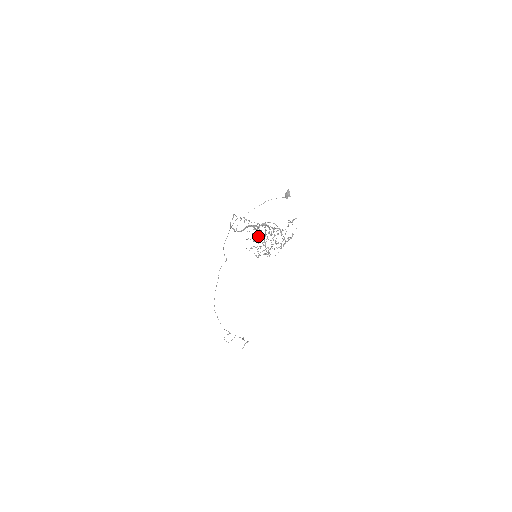
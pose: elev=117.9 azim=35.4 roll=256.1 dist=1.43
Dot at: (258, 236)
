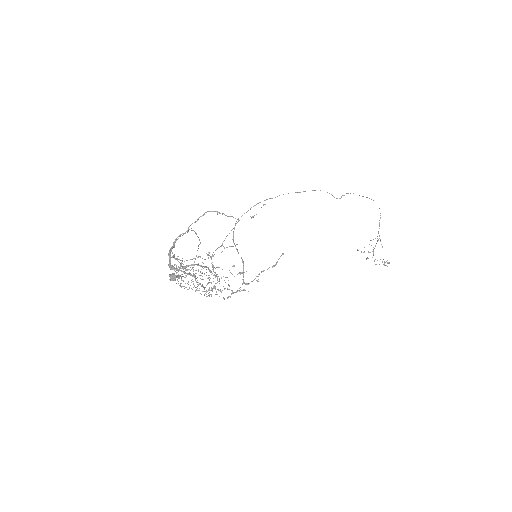
Dot at: (180, 266)
